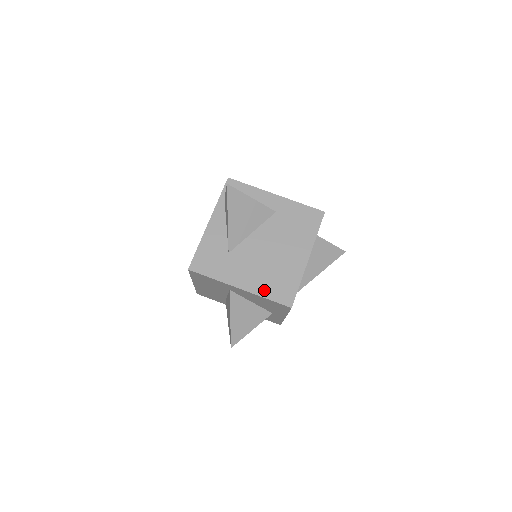
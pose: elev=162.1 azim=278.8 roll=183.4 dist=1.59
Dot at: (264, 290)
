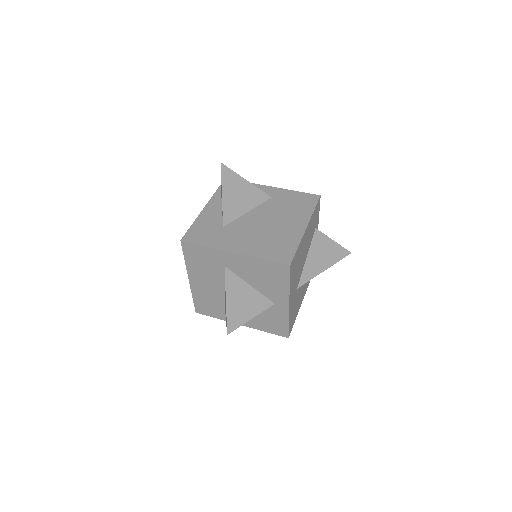
Dot at: (260, 253)
